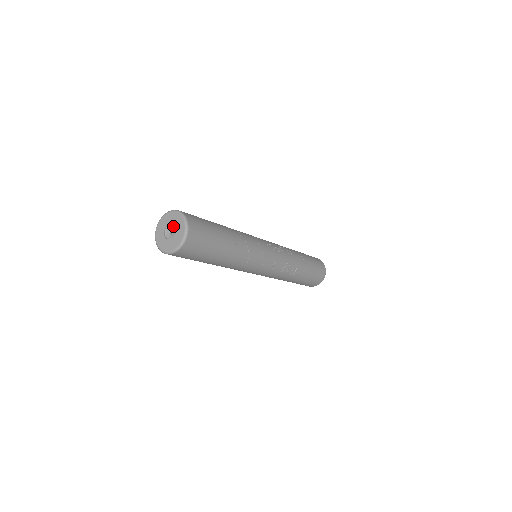
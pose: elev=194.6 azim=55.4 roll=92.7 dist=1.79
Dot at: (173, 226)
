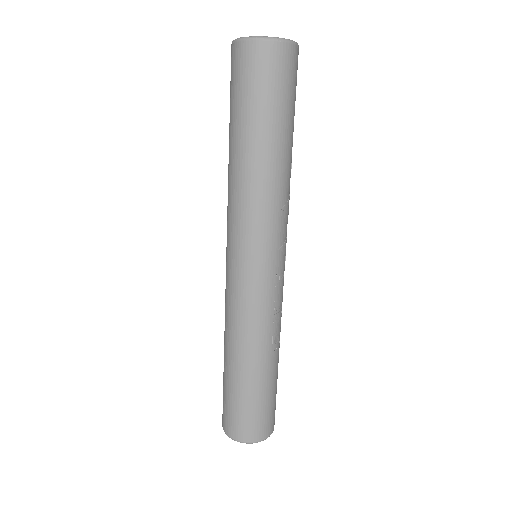
Dot at: occluded
